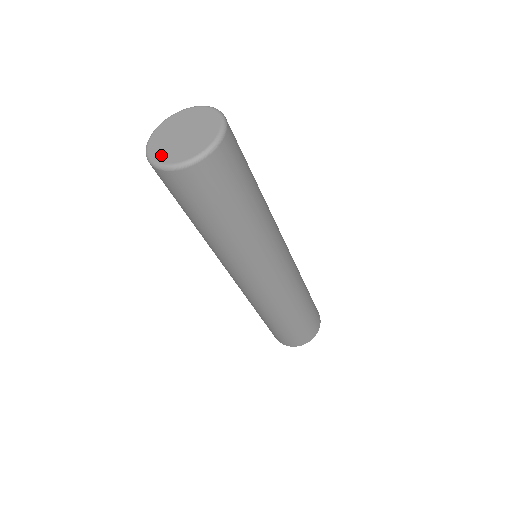
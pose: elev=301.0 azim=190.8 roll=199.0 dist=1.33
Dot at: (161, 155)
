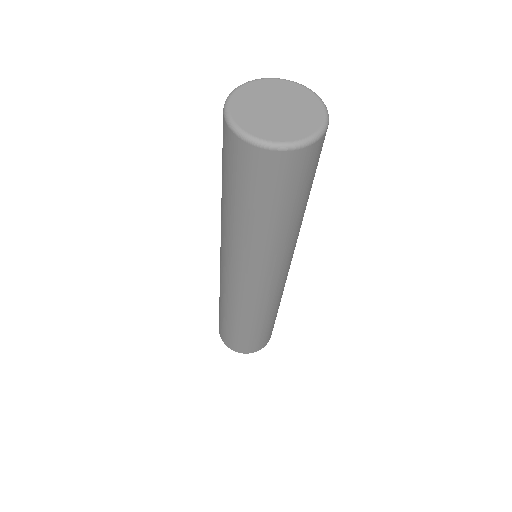
Dot at: (274, 134)
